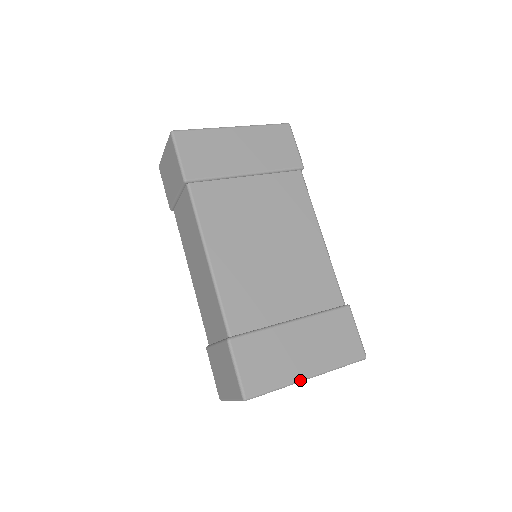
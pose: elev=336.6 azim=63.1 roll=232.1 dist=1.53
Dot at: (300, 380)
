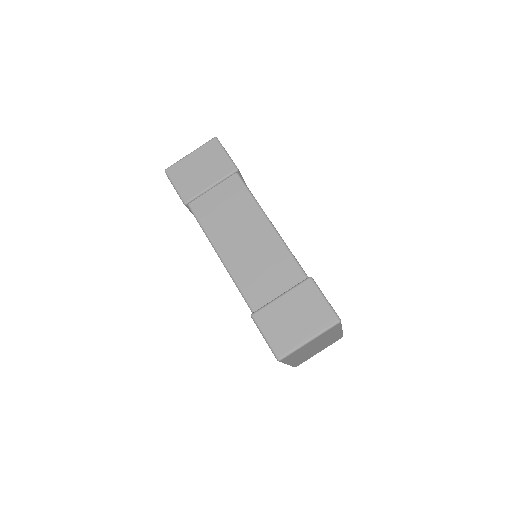
Dot at: occluded
